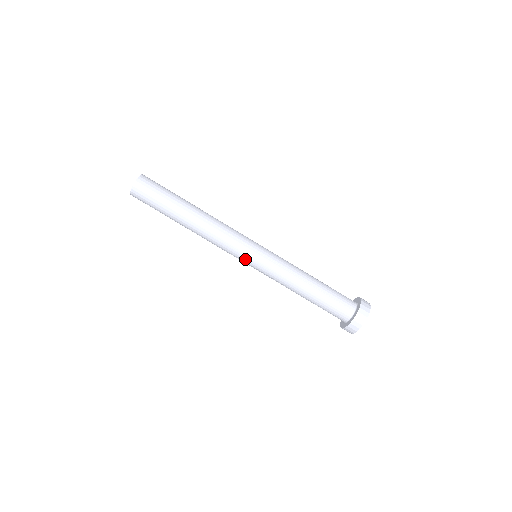
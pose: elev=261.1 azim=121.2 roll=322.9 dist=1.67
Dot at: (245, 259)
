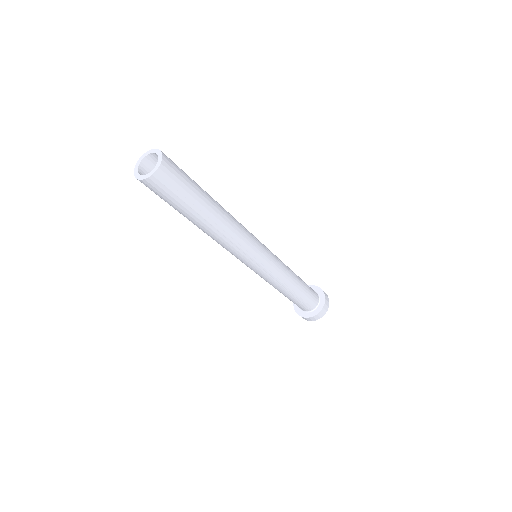
Dot at: (244, 263)
